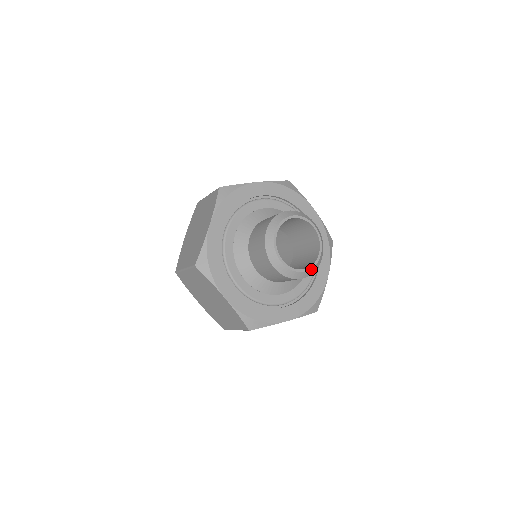
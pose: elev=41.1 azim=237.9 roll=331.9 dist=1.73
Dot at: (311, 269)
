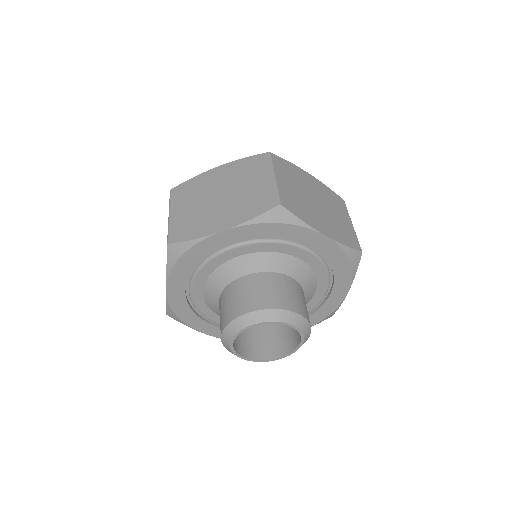
Dot at: (289, 355)
